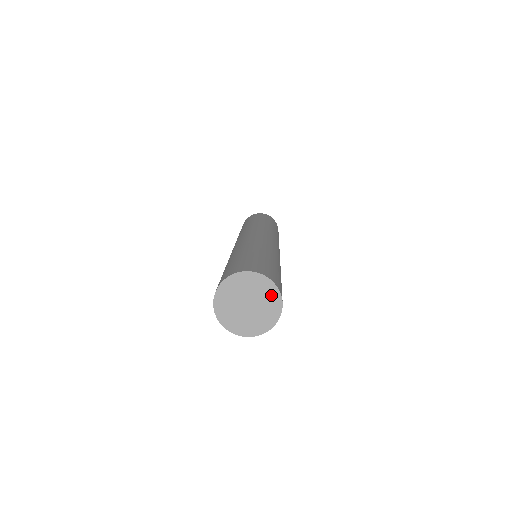
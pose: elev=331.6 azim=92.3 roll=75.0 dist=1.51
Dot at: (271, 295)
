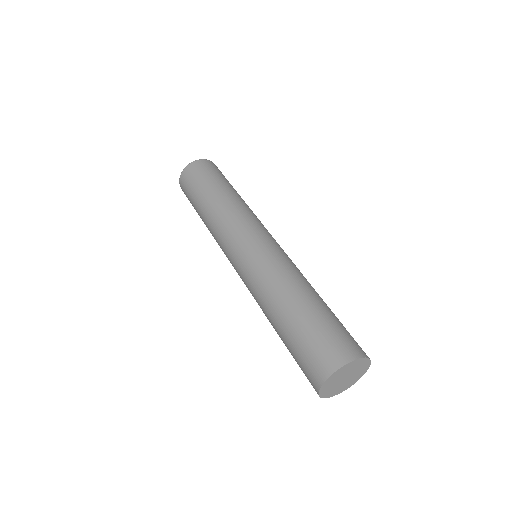
Dot at: (362, 364)
